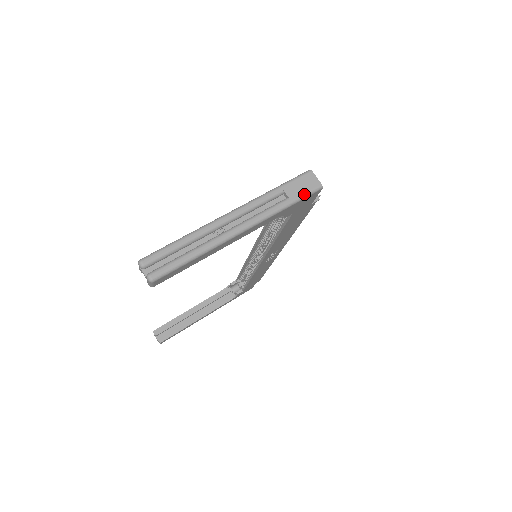
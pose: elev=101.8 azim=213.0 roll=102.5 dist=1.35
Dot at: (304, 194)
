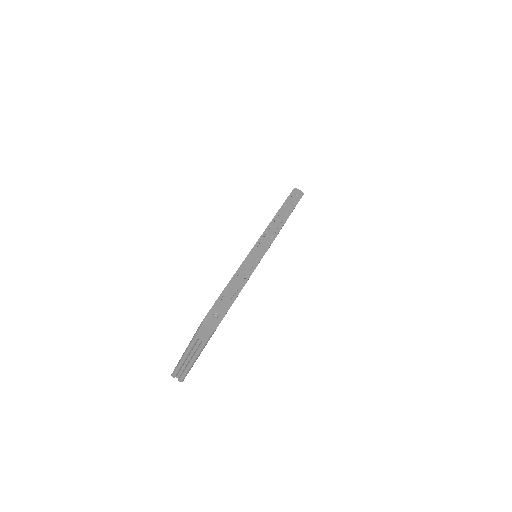
Dot at: (208, 338)
